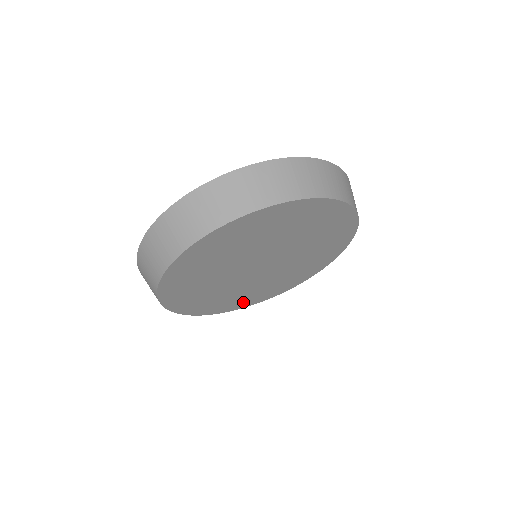
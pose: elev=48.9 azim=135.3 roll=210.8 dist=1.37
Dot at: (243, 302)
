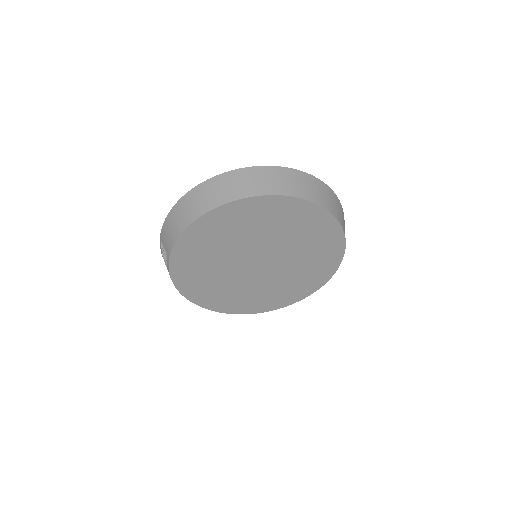
Dot at: (212, 300)
